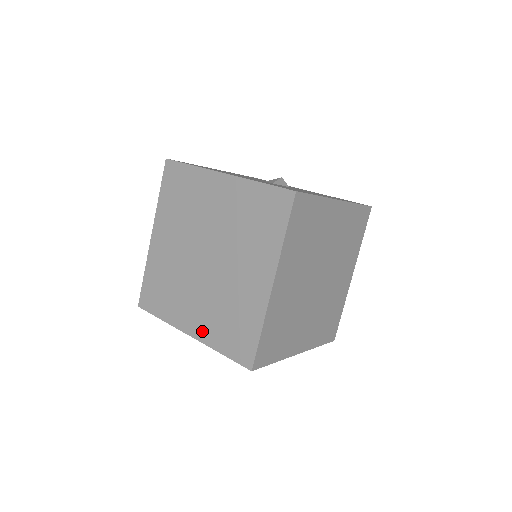
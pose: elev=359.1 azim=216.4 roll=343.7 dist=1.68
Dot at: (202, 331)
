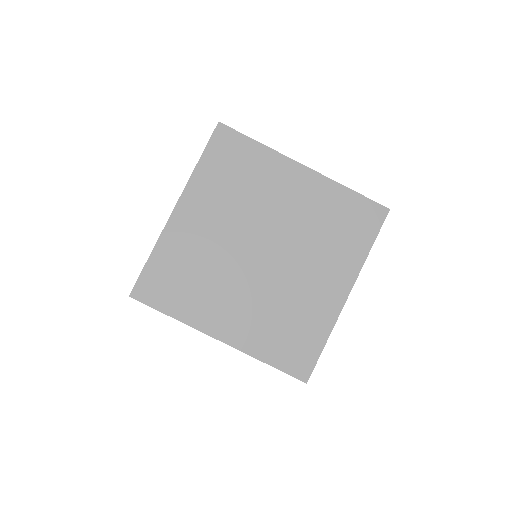
Dot at: (242, 336)
